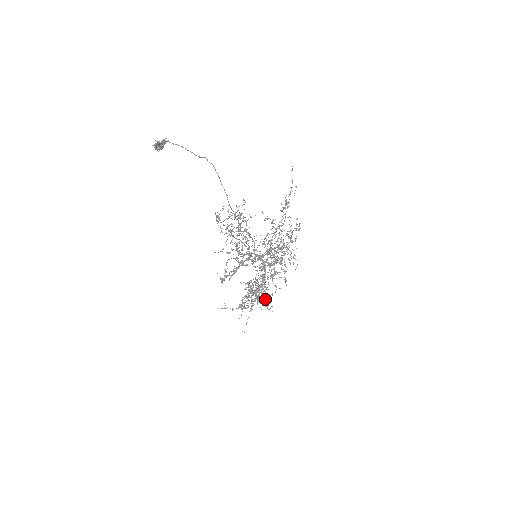
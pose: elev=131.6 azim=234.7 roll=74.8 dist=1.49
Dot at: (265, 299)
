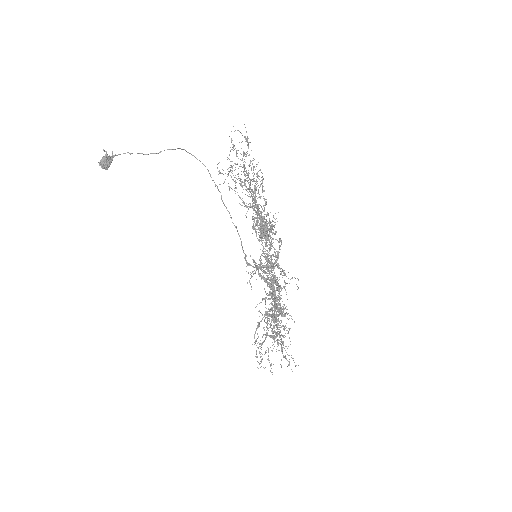
Dot at: occluded
